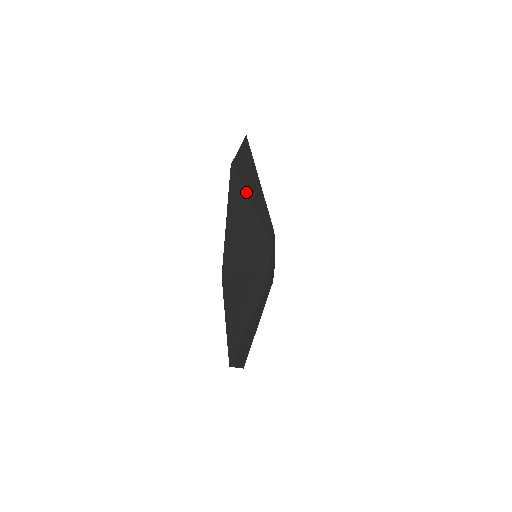
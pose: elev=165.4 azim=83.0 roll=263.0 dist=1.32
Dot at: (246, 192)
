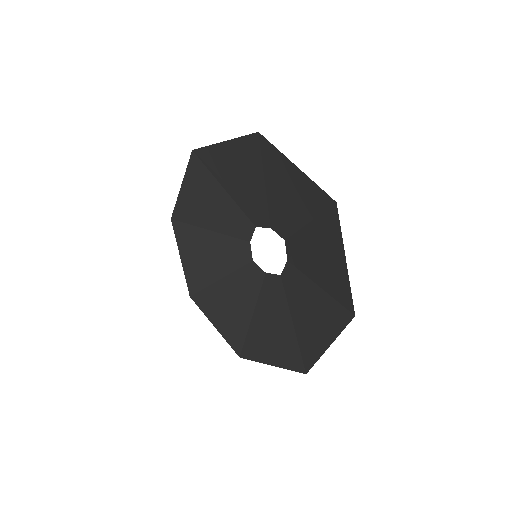
Dot at: (261, 167)
